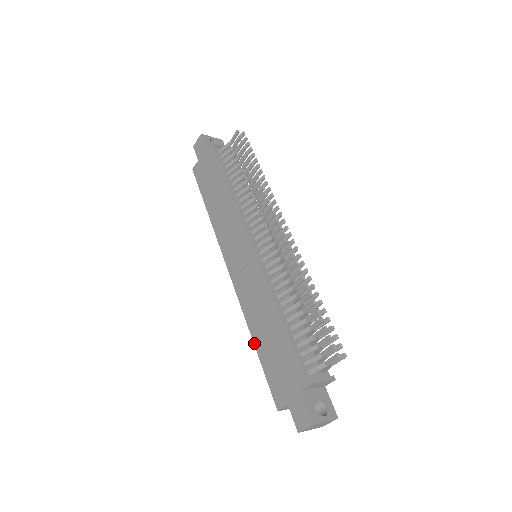
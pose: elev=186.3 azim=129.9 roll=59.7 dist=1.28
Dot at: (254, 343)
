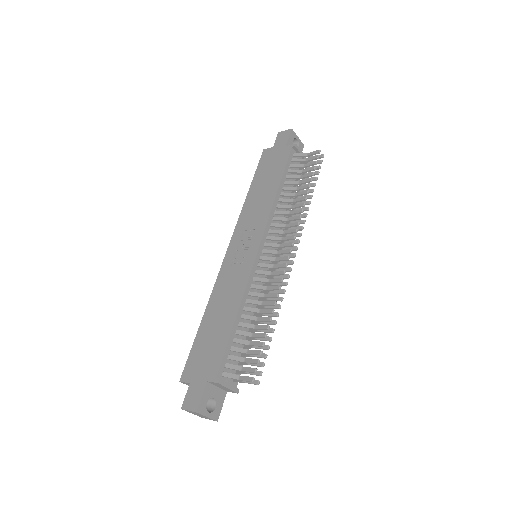
Dot at: (202, 319)
